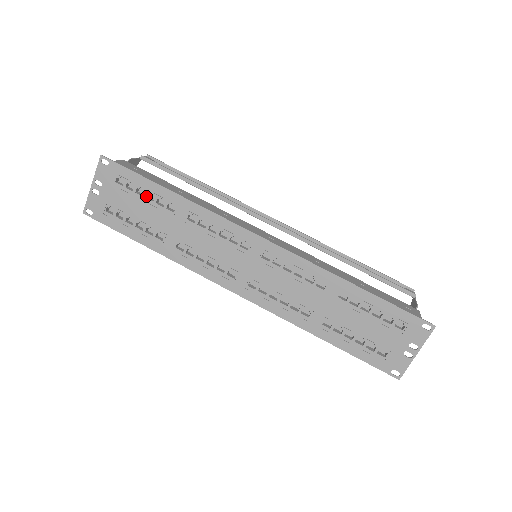
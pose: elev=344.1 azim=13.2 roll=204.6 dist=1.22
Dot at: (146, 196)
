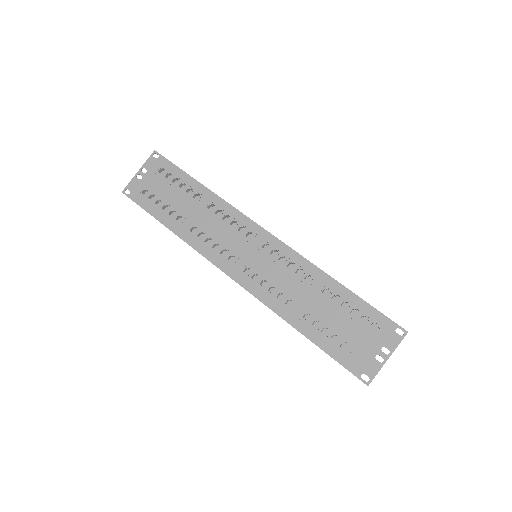
Dot at: (179, 186)
